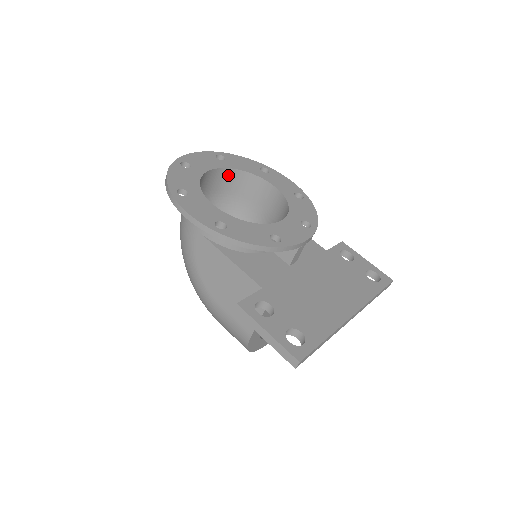
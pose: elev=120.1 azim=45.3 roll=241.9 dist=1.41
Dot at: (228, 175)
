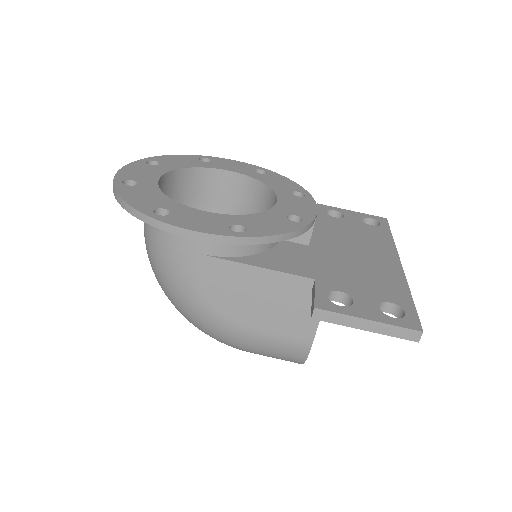
Dot at: (174, 179)
